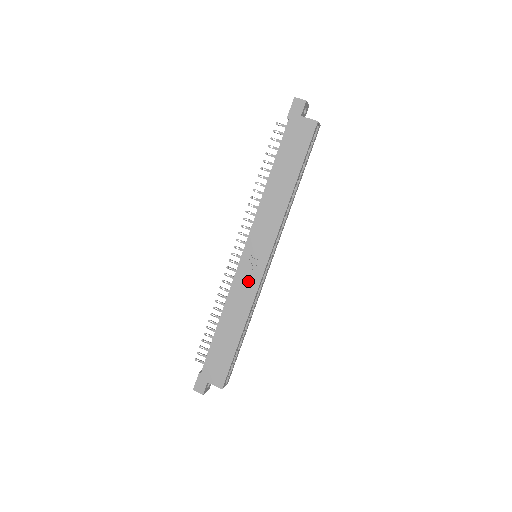
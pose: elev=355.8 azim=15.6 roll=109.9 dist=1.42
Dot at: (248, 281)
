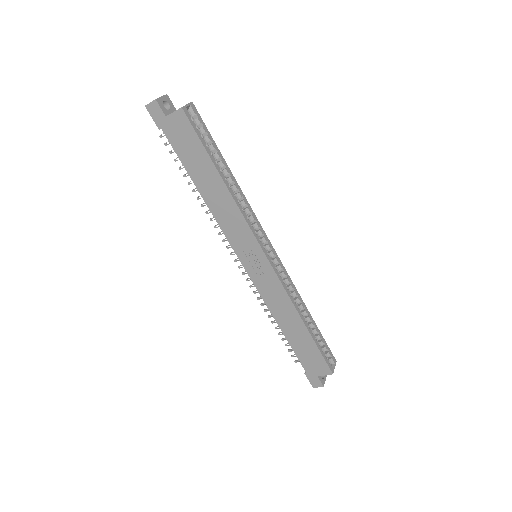
Dot at: (268, 283)
